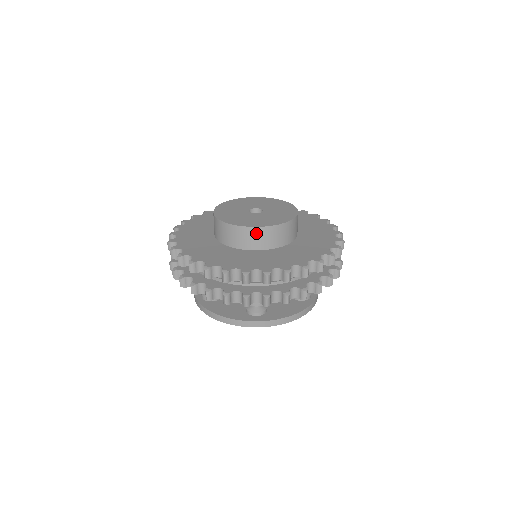
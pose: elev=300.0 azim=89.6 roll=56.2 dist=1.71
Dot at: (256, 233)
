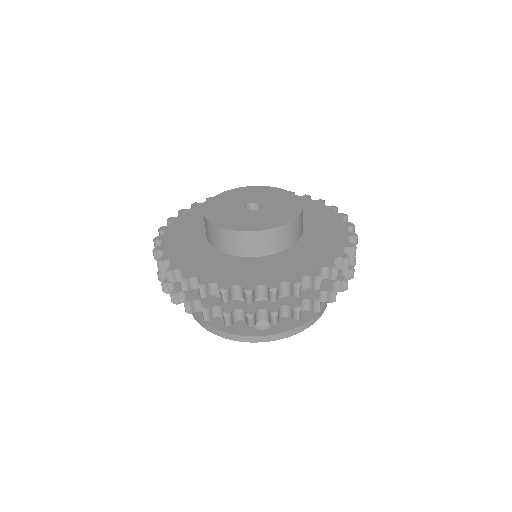
Dot at: (256, 238)
